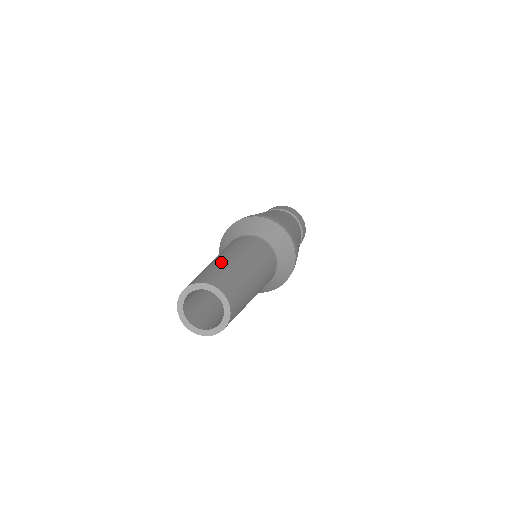
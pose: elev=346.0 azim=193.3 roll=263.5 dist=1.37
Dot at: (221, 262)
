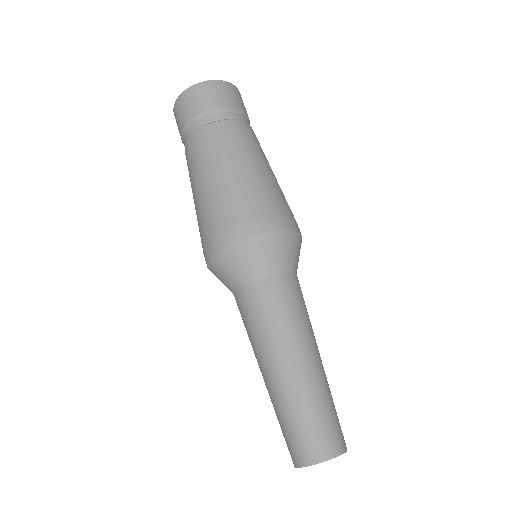
Dot at: (324, 385)
